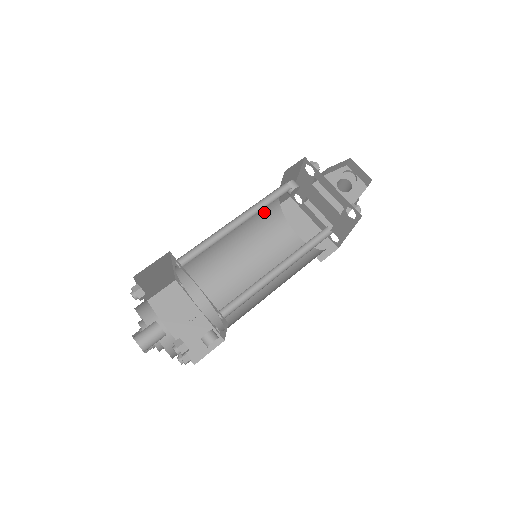
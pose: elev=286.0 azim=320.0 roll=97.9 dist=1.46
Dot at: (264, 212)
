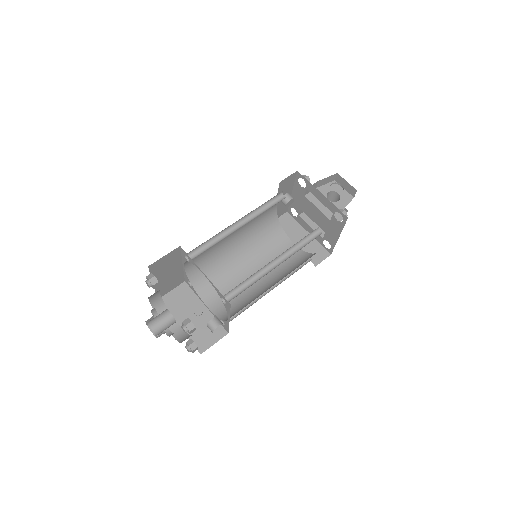
Dot at: (263, 221)
